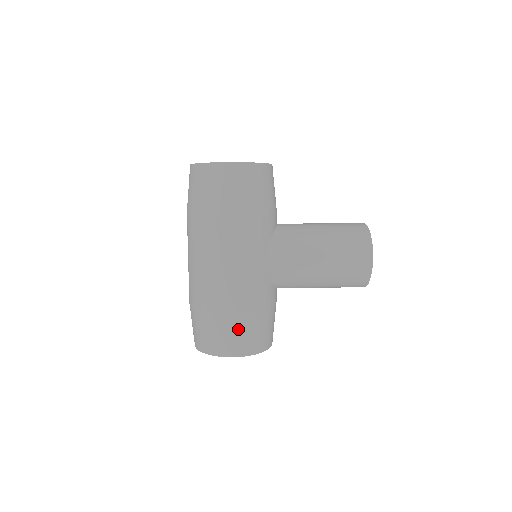
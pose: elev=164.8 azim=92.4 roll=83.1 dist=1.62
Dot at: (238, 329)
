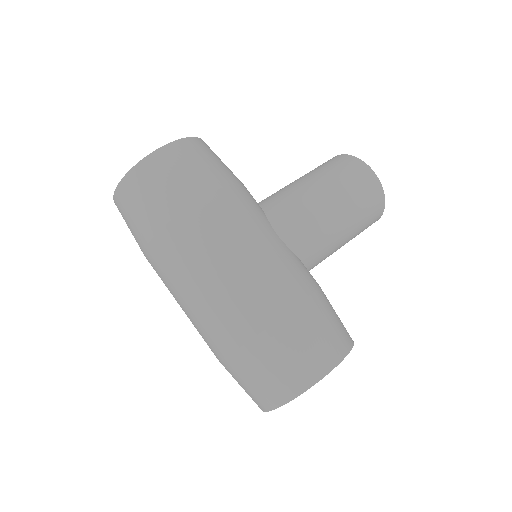
Dot at: (312, 328)
